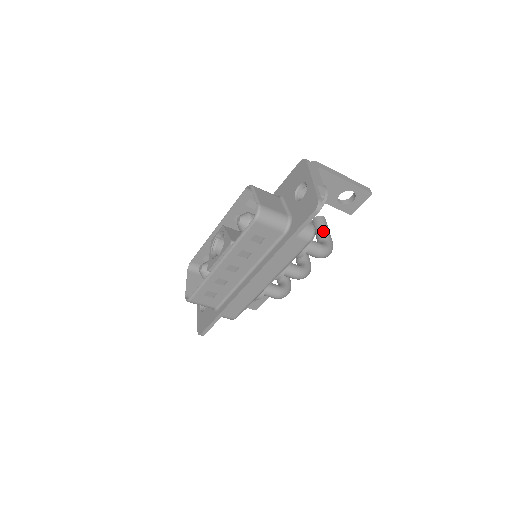
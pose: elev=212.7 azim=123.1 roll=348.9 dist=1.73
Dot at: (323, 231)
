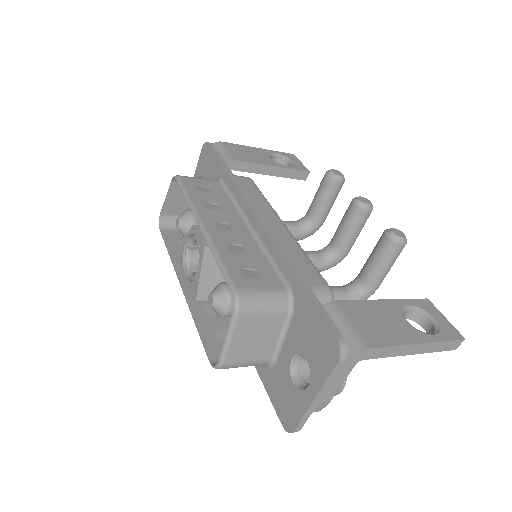
Dot at: (376, 273)
